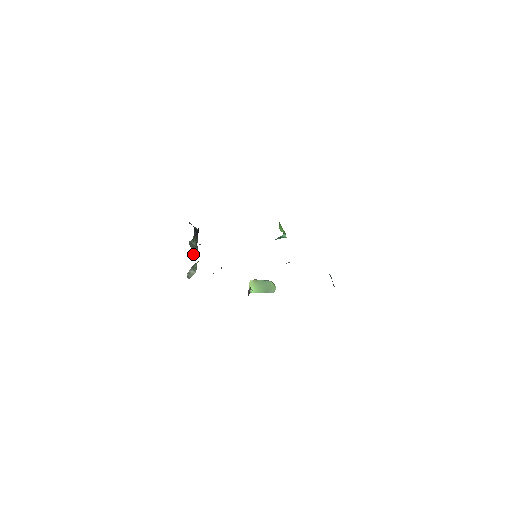
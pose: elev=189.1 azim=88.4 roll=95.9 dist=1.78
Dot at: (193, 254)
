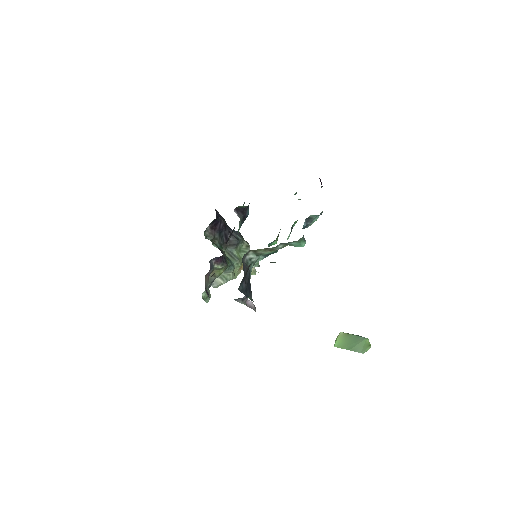
Dot at: occluded
